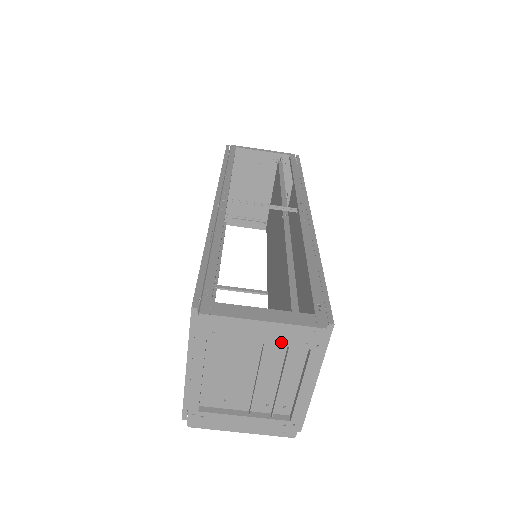
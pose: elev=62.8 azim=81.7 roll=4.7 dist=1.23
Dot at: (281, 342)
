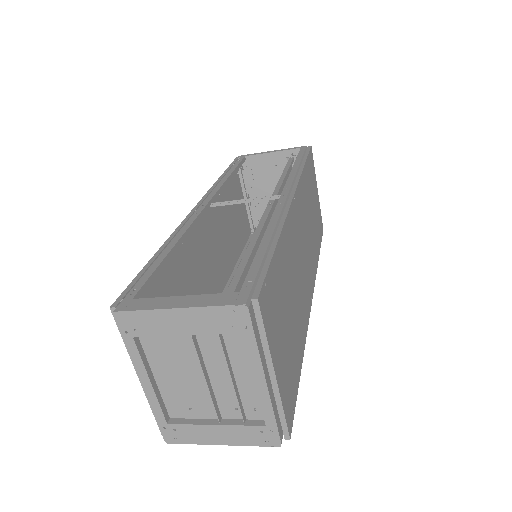
Dot at: (206, 330)
